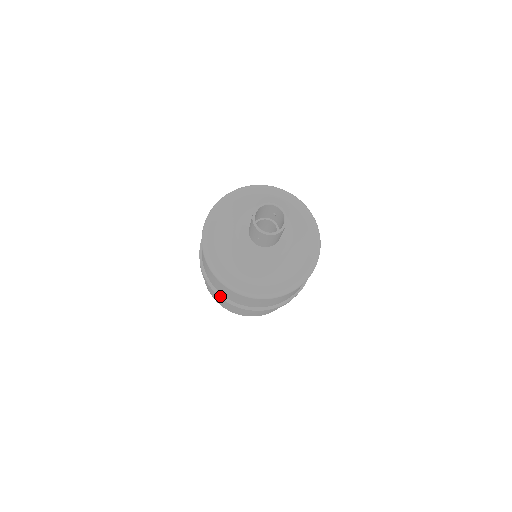
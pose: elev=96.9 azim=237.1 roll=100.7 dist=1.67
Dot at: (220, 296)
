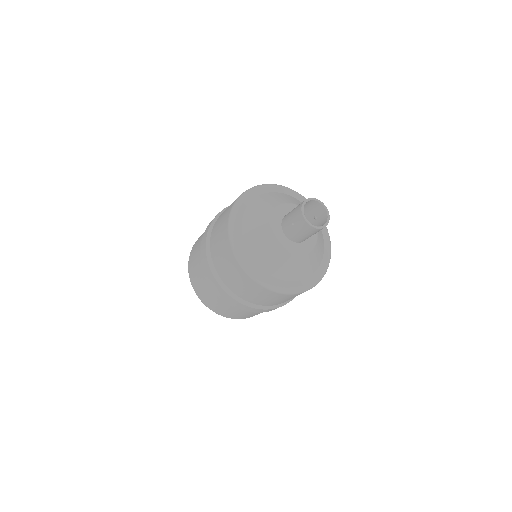
Dot at: (209, 262)
